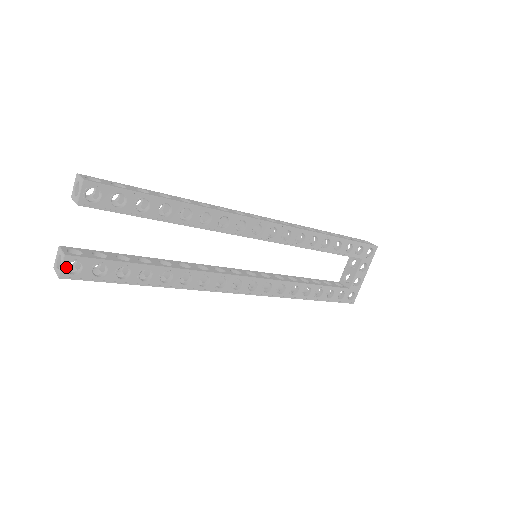
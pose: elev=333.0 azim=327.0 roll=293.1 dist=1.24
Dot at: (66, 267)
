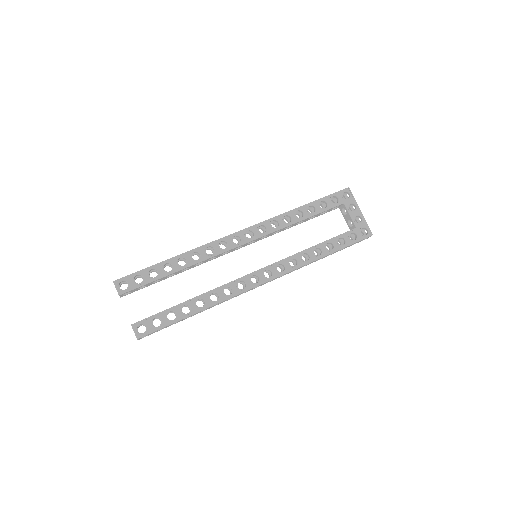
Dot at: (137, 331)
